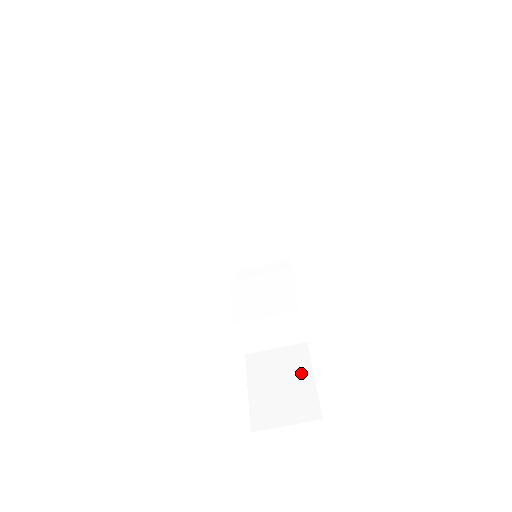
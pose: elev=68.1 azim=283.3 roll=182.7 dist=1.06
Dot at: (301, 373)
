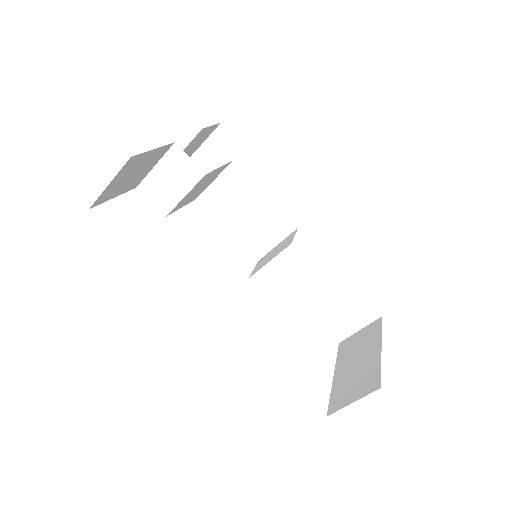
Dot at: (346, 290)
